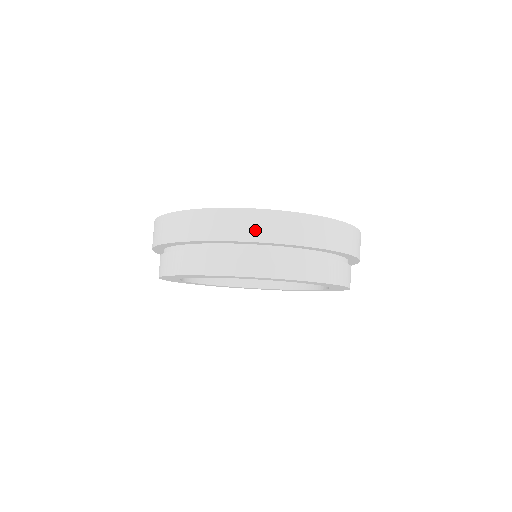
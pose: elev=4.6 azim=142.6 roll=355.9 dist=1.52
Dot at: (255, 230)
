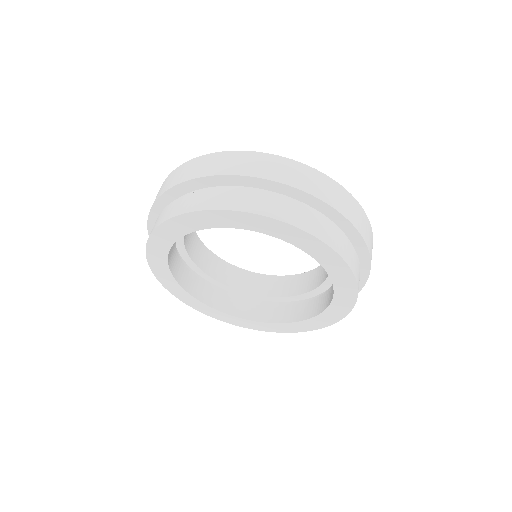
Dot at: (243, 166)
